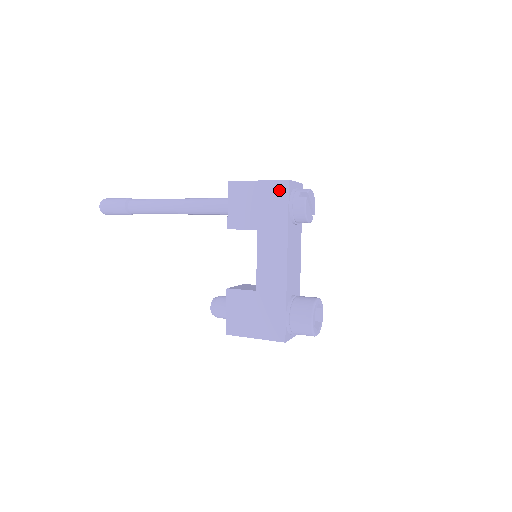
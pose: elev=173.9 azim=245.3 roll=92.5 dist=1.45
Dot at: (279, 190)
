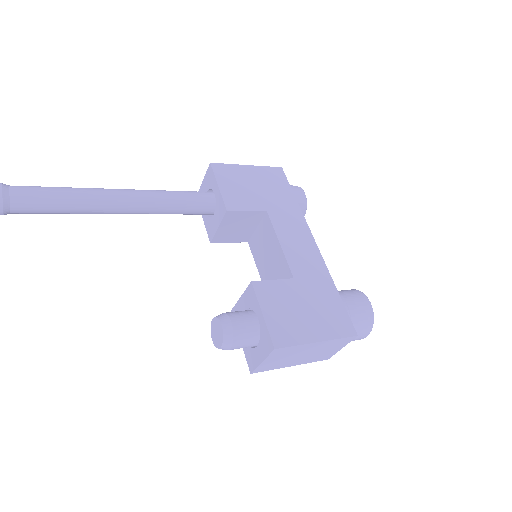
Dot at: (276, 175)
